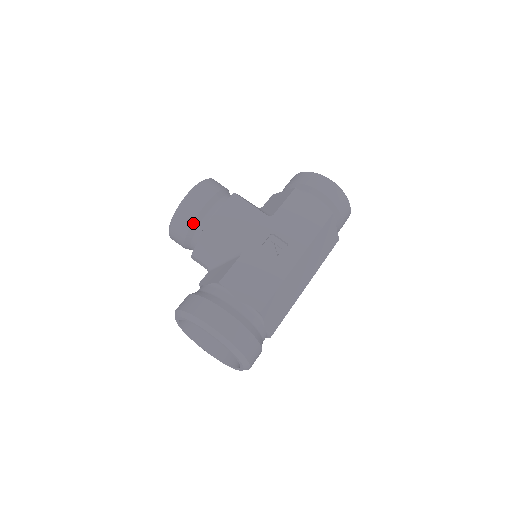
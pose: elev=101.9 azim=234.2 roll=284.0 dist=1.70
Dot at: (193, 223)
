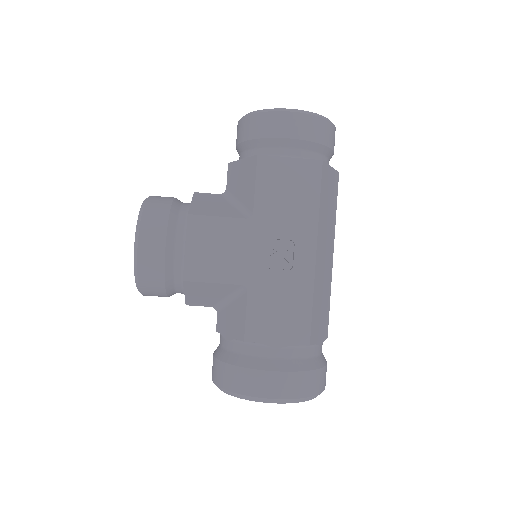
Dot at: (165, 281)
